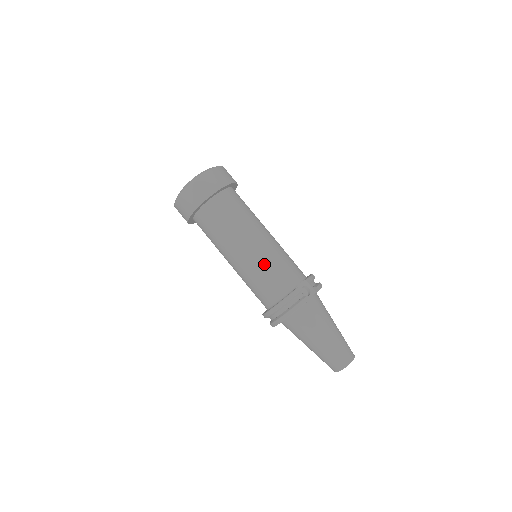
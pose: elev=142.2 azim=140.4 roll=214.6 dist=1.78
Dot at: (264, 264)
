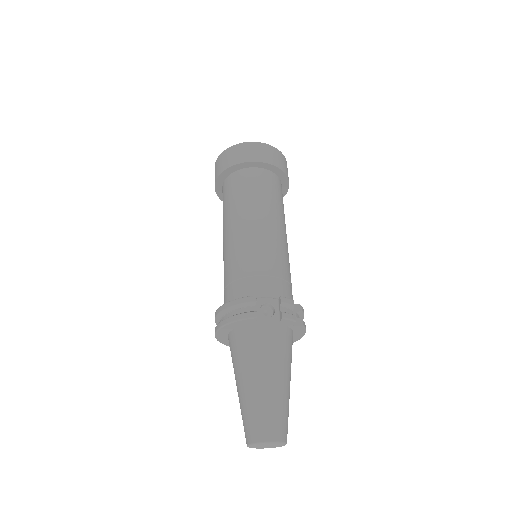
Dot at: (242, 255)
